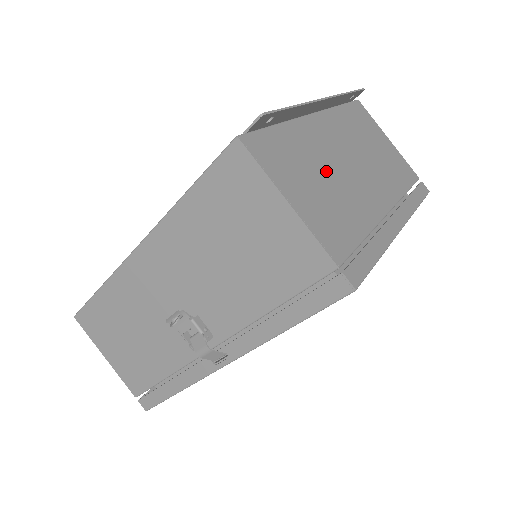
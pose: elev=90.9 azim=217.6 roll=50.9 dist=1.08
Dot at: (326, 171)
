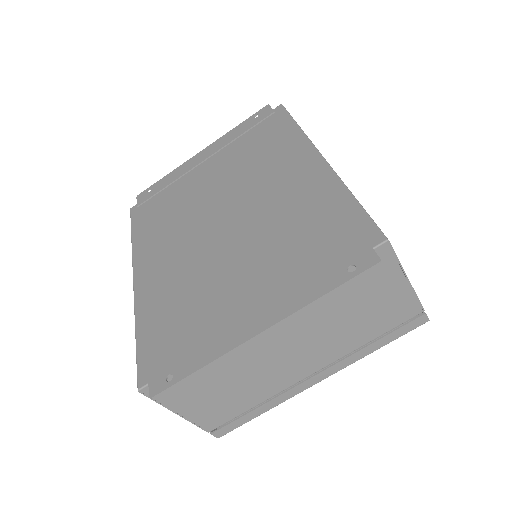
Dot at: (238, 374)
